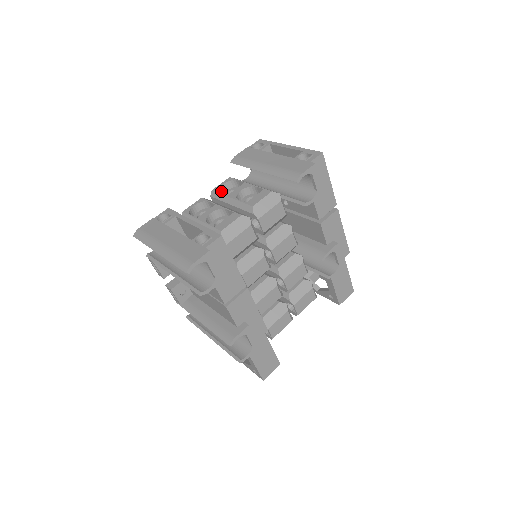
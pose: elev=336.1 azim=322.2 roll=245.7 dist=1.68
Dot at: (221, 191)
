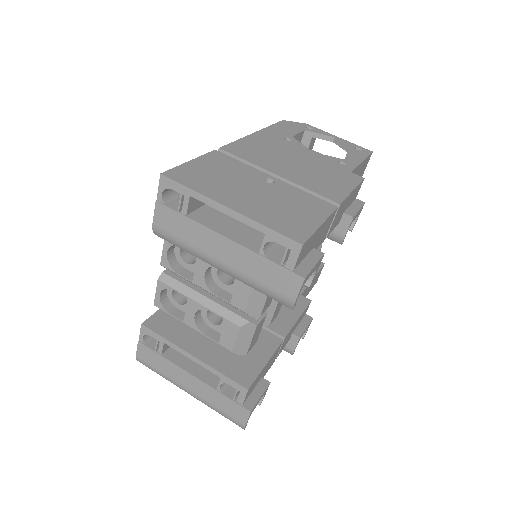
Dot at: (171, 257)
